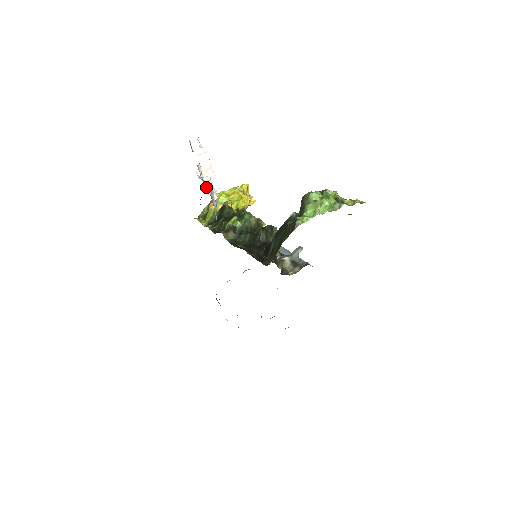
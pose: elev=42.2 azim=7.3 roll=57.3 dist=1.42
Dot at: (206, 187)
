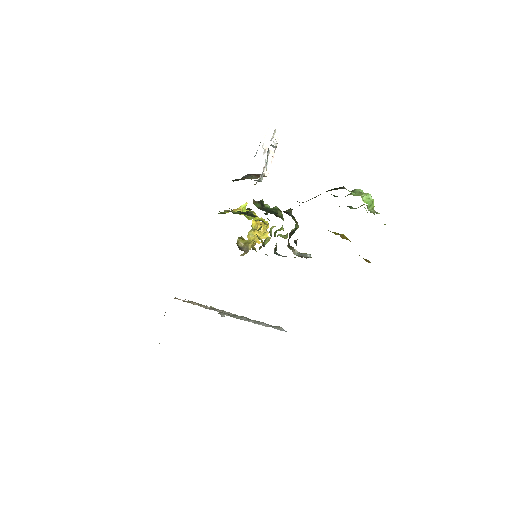
Dot at: (267, 153)
